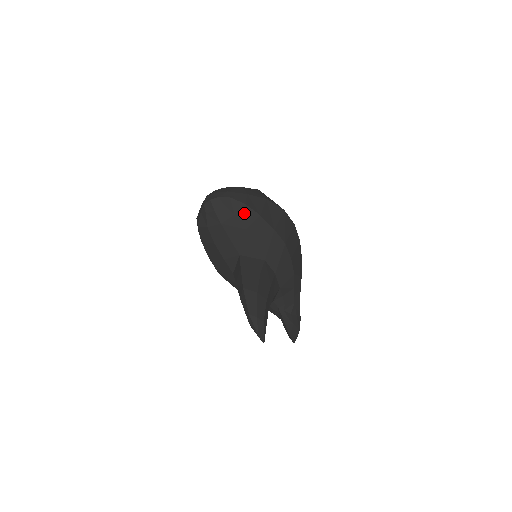
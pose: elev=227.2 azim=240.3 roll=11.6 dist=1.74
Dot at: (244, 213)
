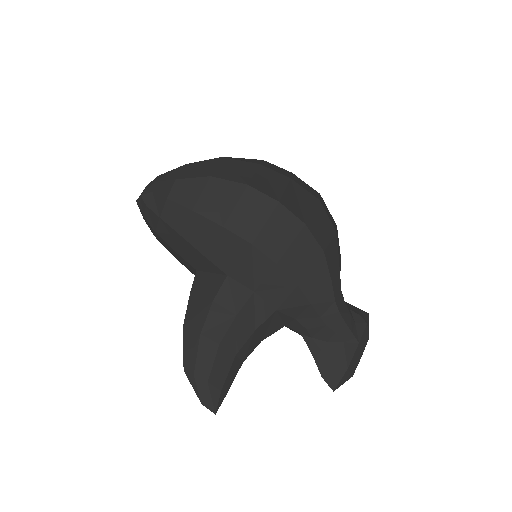
Dot at: (170, 212)
